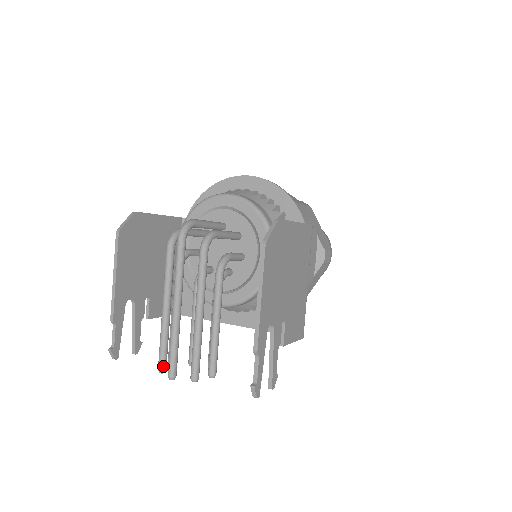
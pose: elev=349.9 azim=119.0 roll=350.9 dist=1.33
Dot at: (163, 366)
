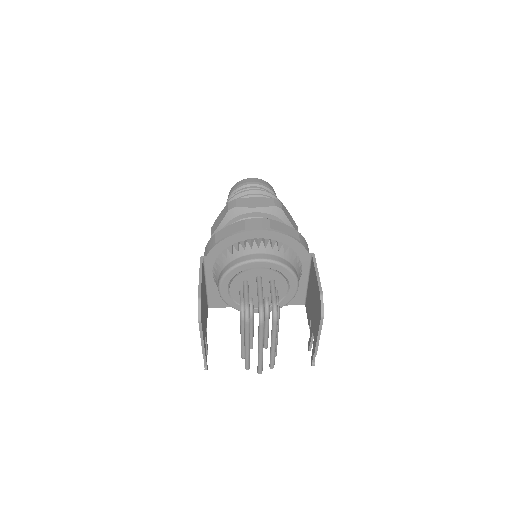
Dot at: (249, 367)
